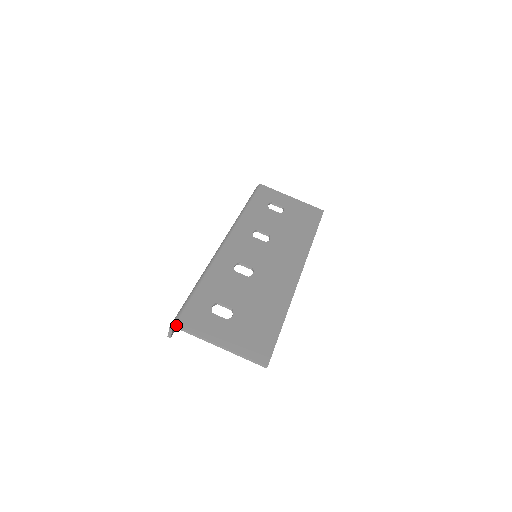
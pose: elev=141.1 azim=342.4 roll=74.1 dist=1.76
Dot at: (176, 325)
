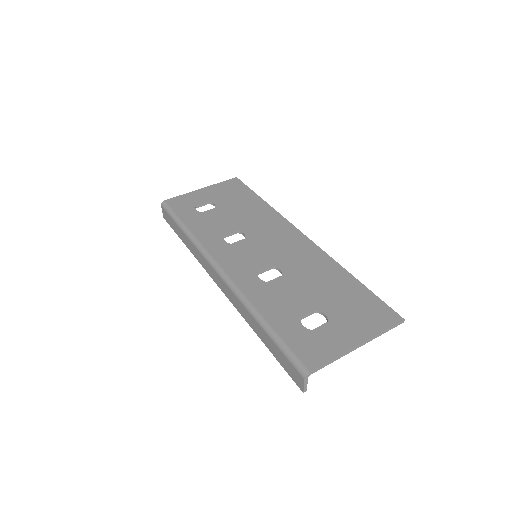
Dot at: (310, 371)
